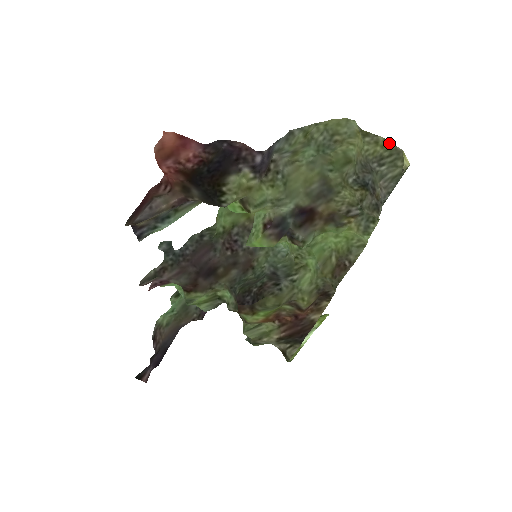
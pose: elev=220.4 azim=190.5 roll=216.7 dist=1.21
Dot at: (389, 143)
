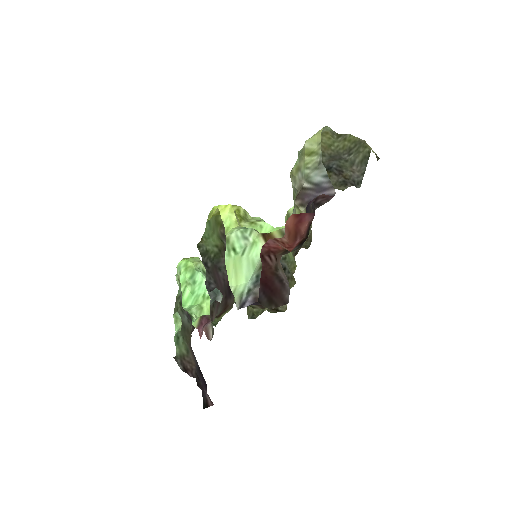
Dot at: (354, 137)
